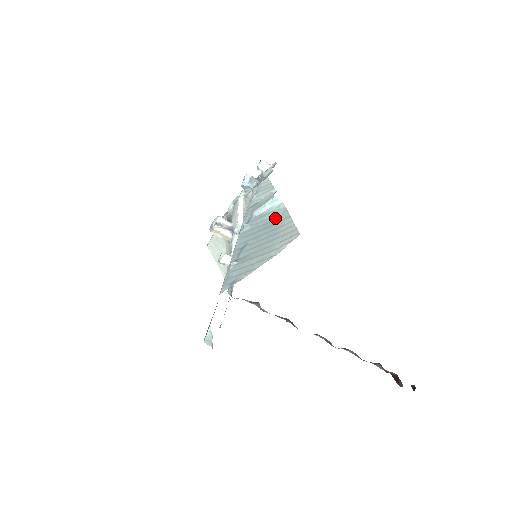
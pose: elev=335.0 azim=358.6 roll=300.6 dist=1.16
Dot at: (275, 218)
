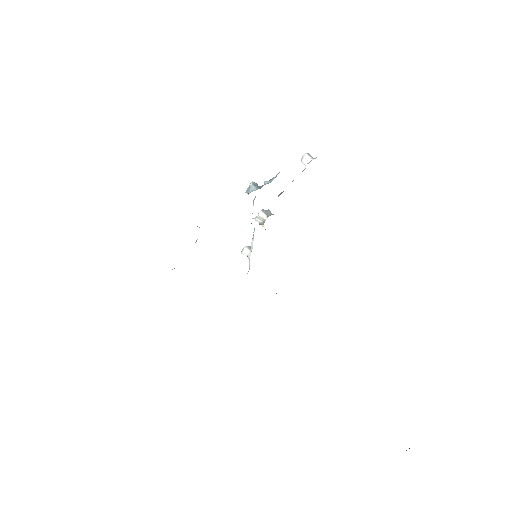
Dot at: occluded
